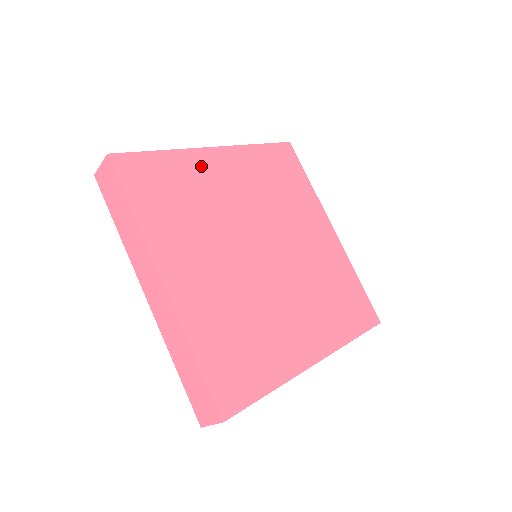
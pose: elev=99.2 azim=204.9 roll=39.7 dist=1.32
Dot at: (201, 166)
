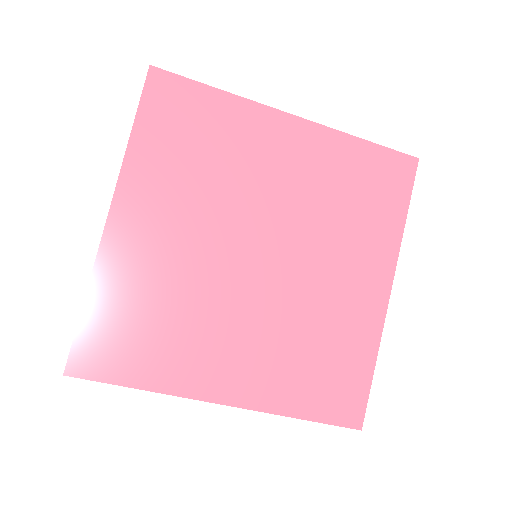
Dot at: (125, 259)
